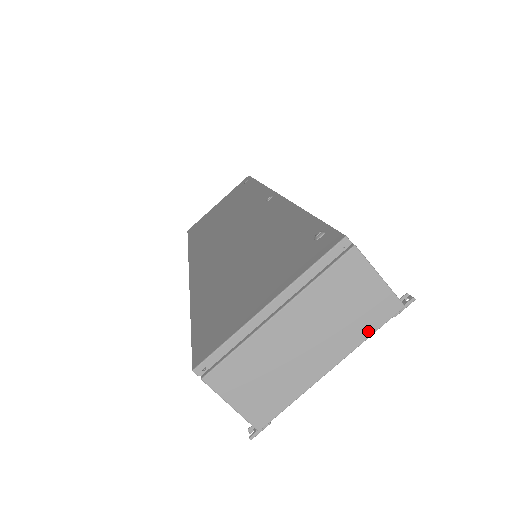
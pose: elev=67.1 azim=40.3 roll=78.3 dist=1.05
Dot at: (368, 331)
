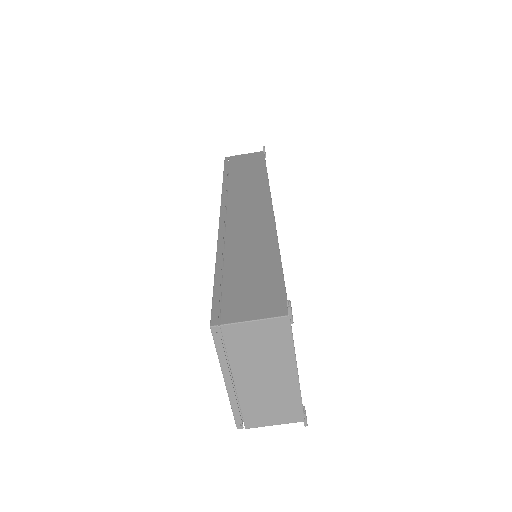
Dot at: (288, 343)
